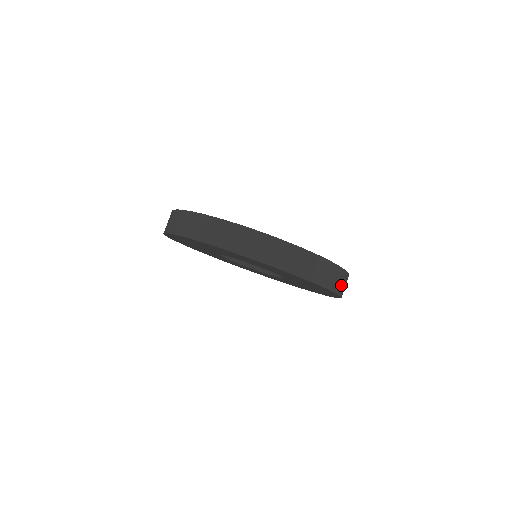
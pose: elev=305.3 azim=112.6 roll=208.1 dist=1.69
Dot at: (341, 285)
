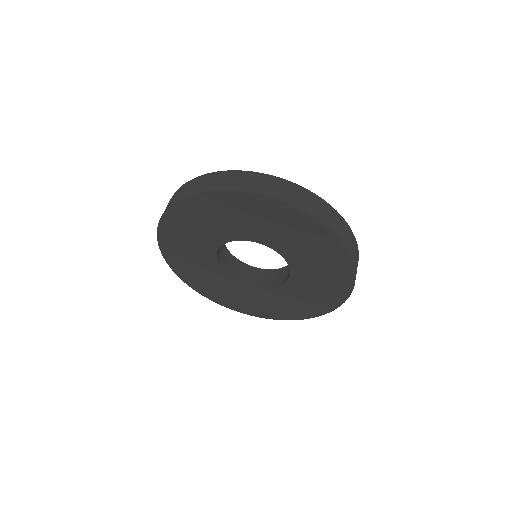
Dot at: (348, 242)
